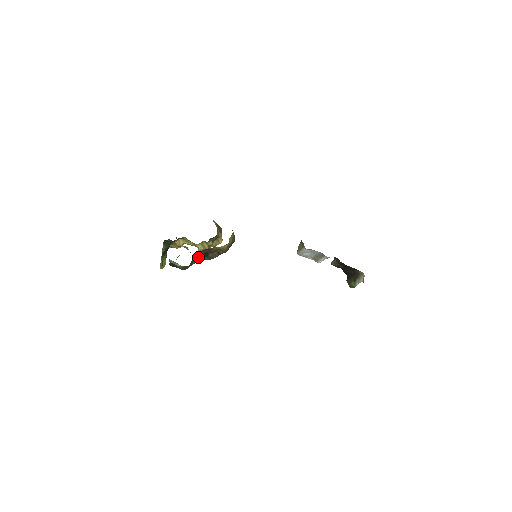
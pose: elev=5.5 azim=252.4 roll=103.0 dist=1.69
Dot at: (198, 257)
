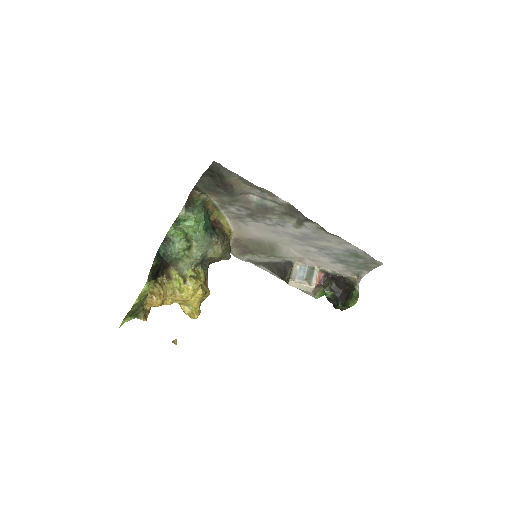
Dot at: (207, 223)
